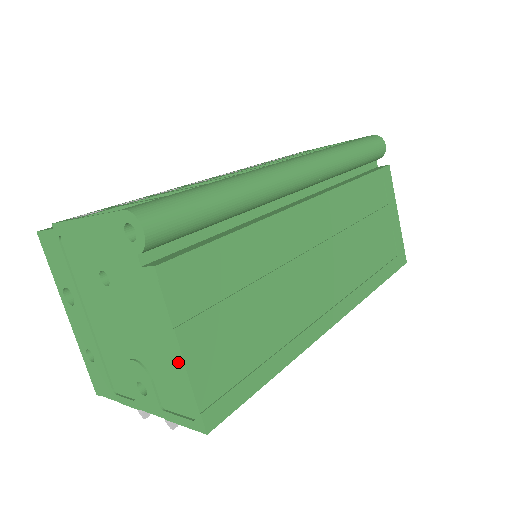
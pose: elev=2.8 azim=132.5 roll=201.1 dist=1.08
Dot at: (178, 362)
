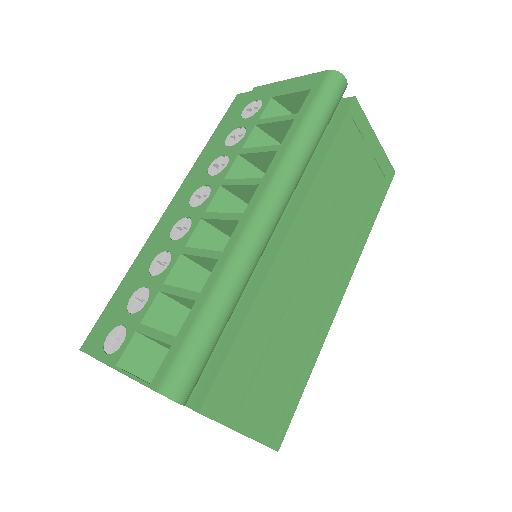
Dot at: occluded
